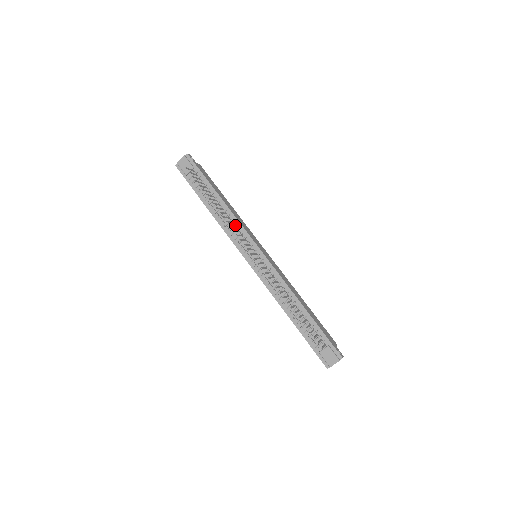
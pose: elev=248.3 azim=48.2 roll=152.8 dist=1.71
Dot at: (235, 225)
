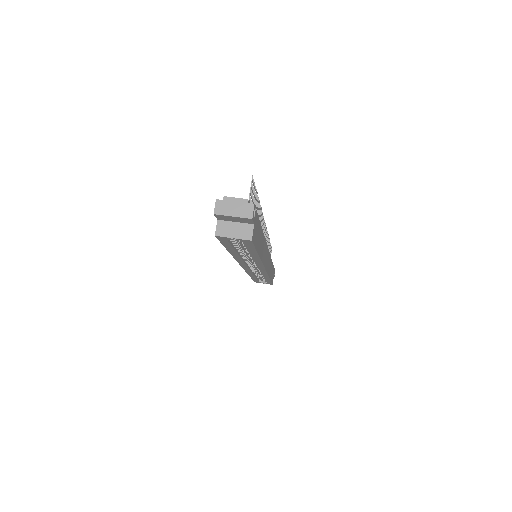
Dot at: occluded
